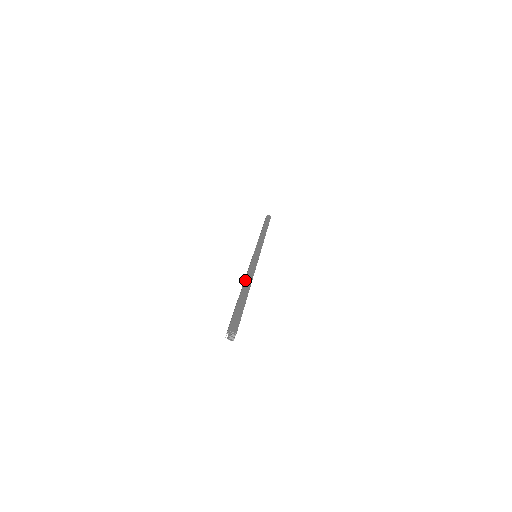
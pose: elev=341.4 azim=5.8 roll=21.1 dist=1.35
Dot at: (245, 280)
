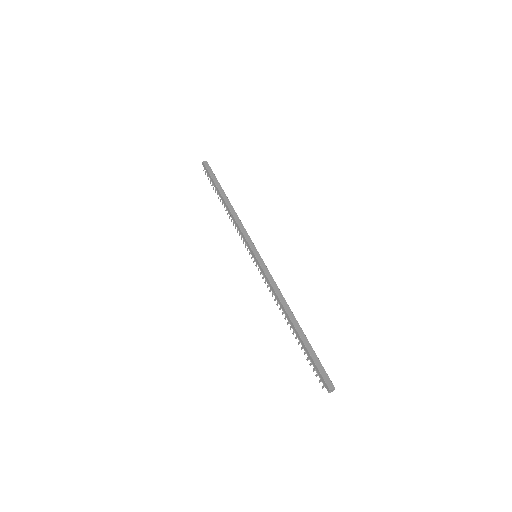
Dot at: (286, 310)
